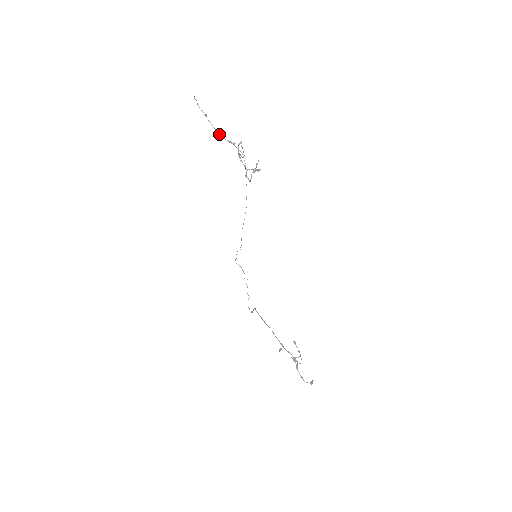
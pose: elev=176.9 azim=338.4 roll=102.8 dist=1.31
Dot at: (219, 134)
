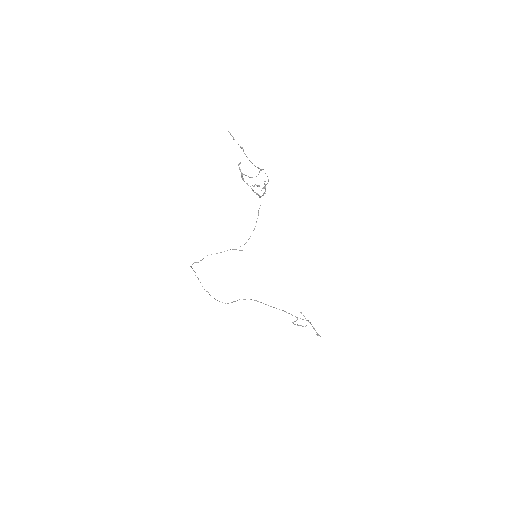
Dot at: (252, 163)
